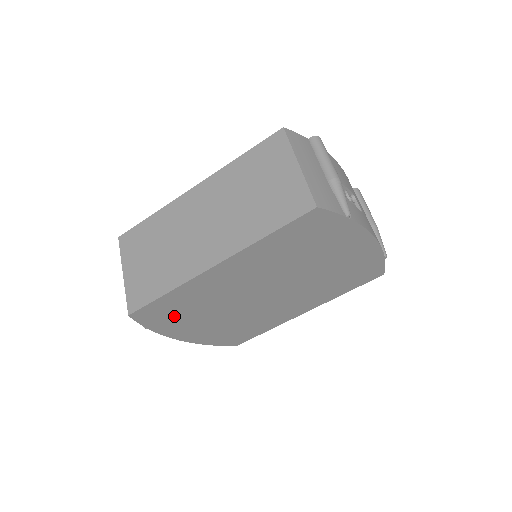
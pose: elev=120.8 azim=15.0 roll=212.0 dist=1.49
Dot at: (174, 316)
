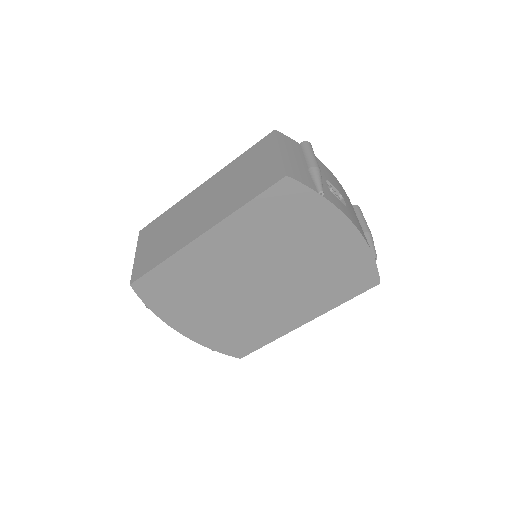
Dot at: (172, 296)
